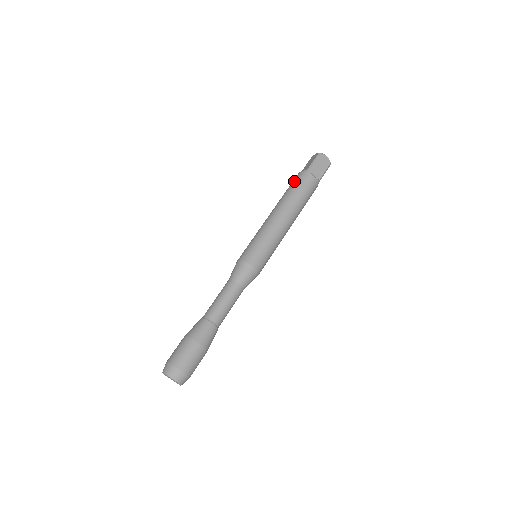
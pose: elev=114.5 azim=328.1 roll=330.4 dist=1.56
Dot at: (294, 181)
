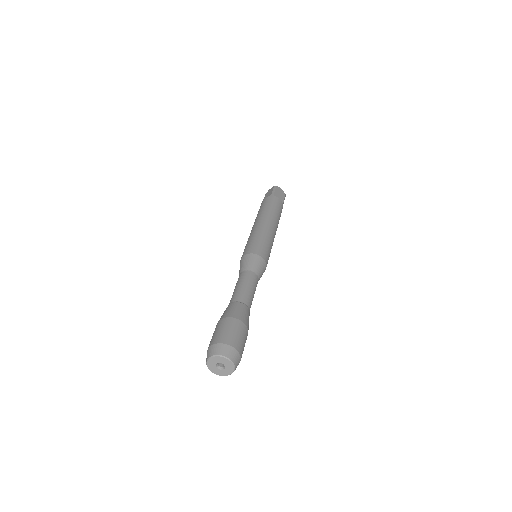
Dot at: (264, 203)
